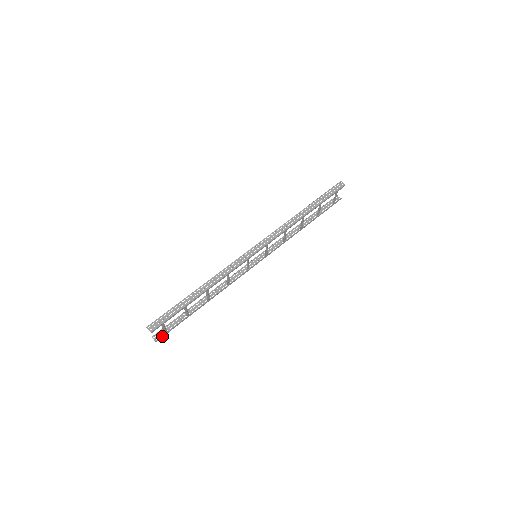
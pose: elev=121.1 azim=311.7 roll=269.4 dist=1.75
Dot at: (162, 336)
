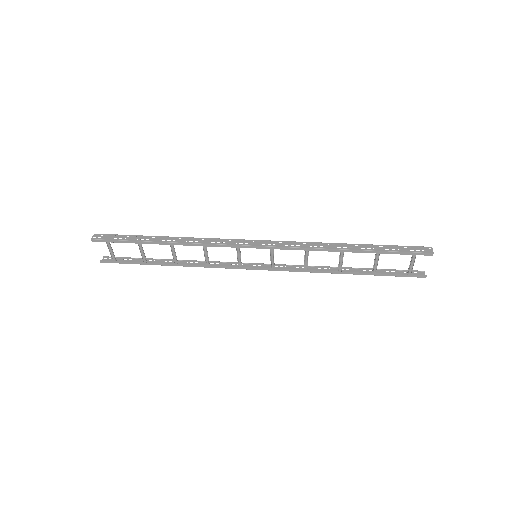
Dot at: (109, 261)
